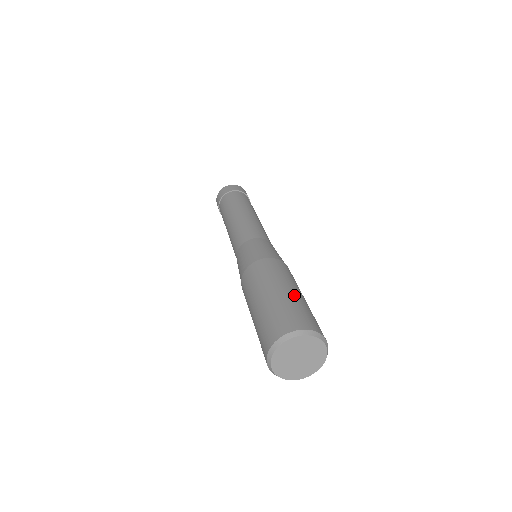
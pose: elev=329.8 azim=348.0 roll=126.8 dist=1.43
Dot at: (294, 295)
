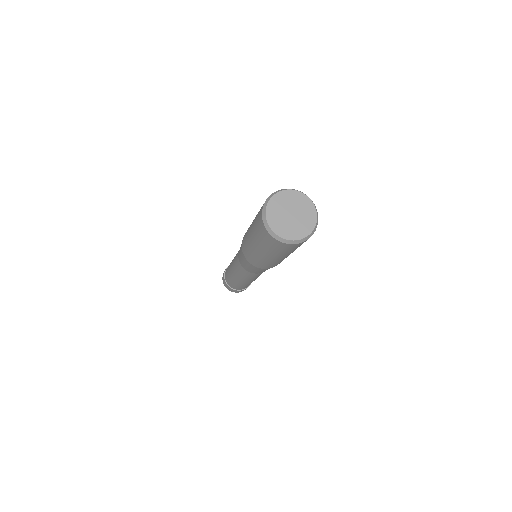
Dot at: occluded
